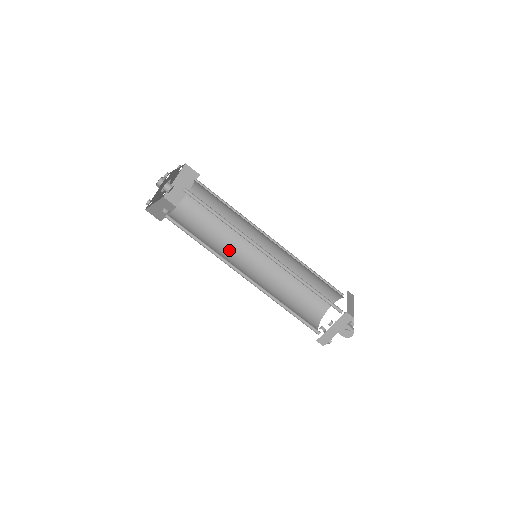
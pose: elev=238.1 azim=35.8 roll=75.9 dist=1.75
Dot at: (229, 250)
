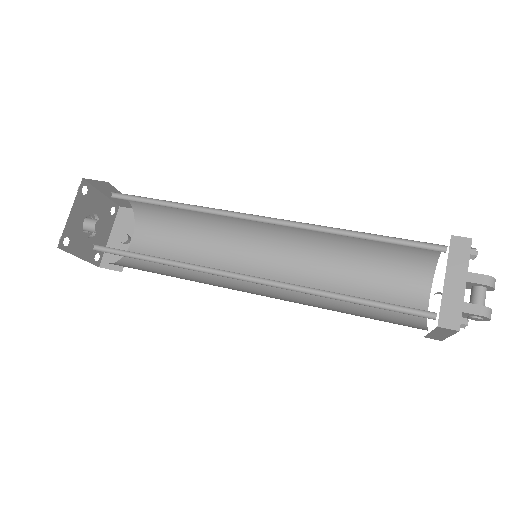
Dot at: (230, 241)
